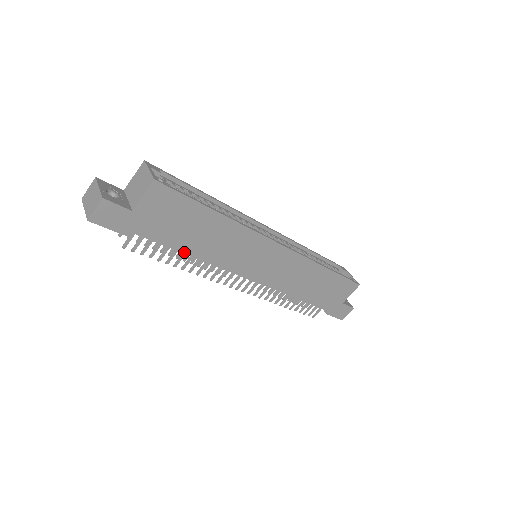
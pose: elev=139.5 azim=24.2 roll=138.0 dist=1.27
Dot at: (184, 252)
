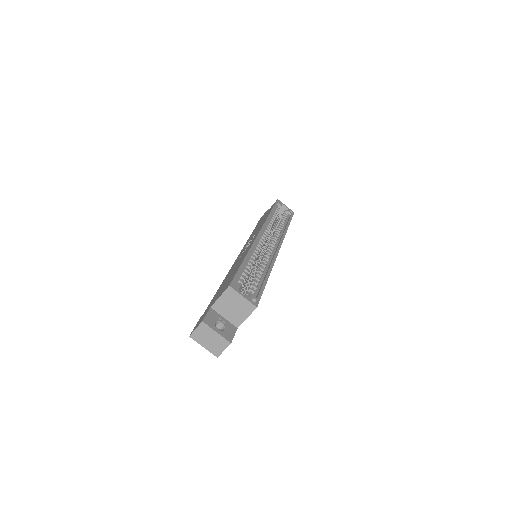
Dot at: occluded
